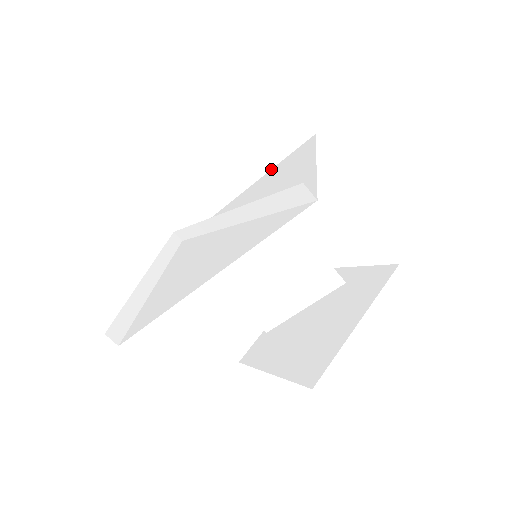
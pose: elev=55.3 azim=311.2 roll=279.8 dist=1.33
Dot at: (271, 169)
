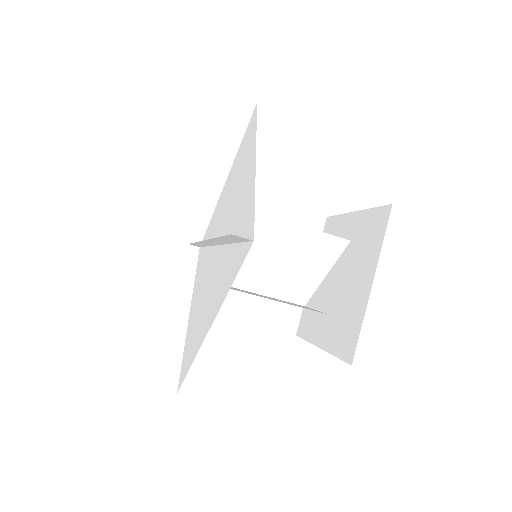
Dot at: (236, 154)
